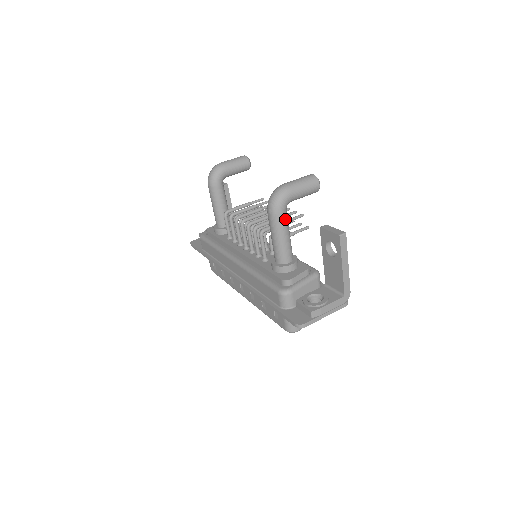
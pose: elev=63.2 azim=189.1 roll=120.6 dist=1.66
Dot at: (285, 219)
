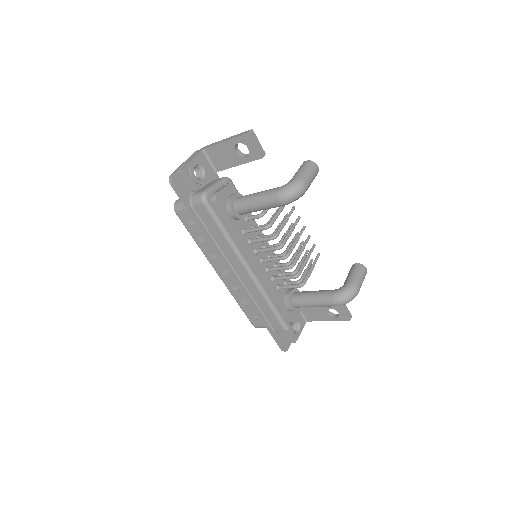
Dot at: occluded
